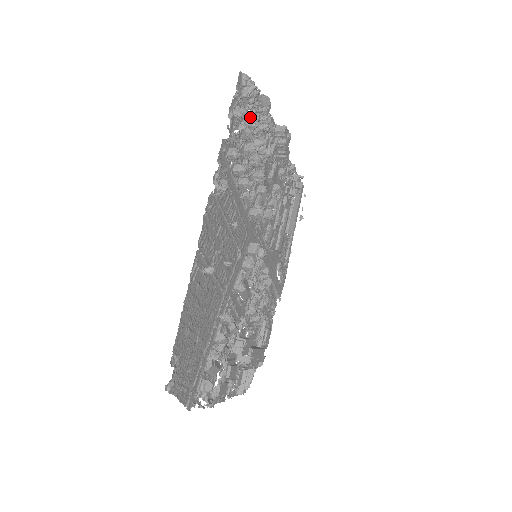
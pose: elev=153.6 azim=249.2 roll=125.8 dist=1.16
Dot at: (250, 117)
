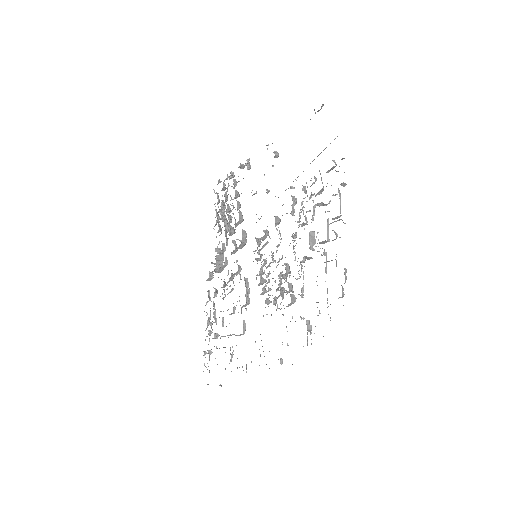
Dot at: (222, 200)
